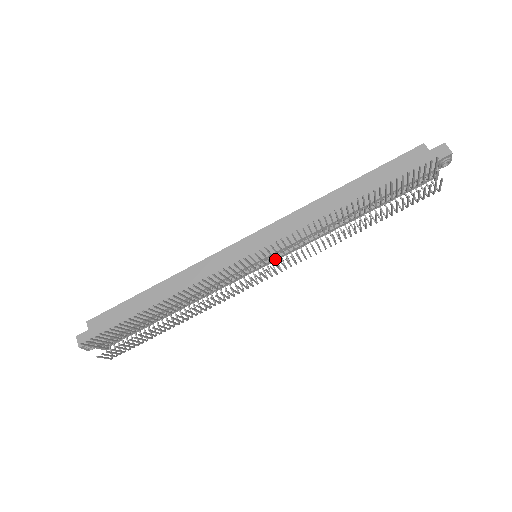
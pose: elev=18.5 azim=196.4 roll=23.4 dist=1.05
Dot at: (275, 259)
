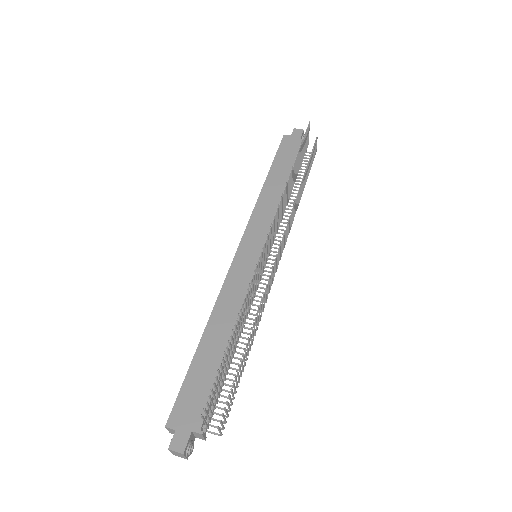
Dot at: occluded
